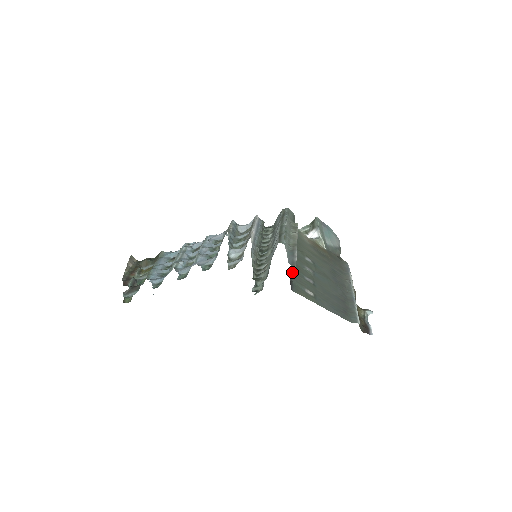
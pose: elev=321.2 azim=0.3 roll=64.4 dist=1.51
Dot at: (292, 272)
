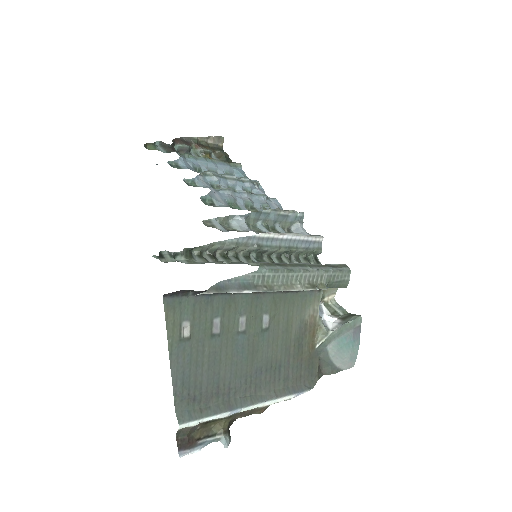
Dot at: occluded
